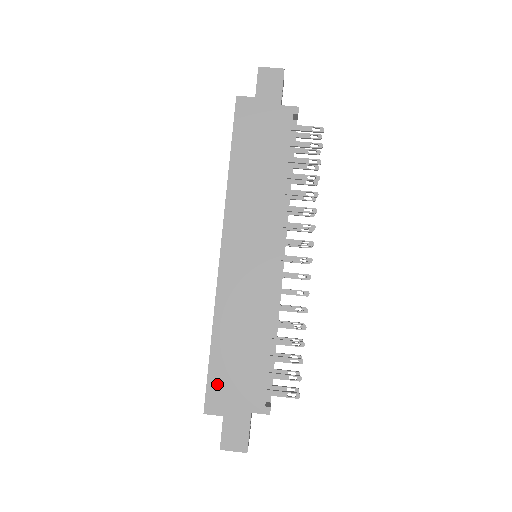
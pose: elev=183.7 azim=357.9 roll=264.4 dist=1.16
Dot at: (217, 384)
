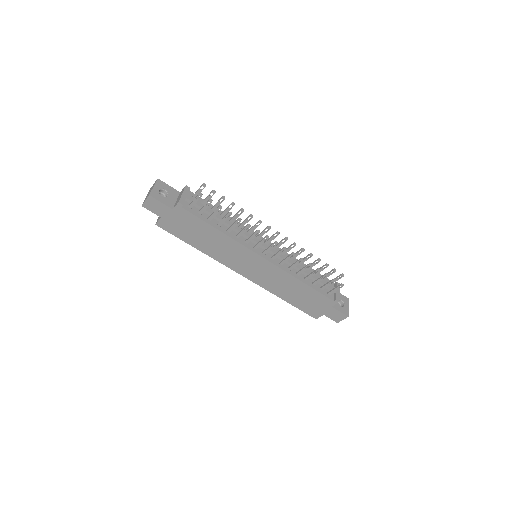
Dot at: (307, 309)
